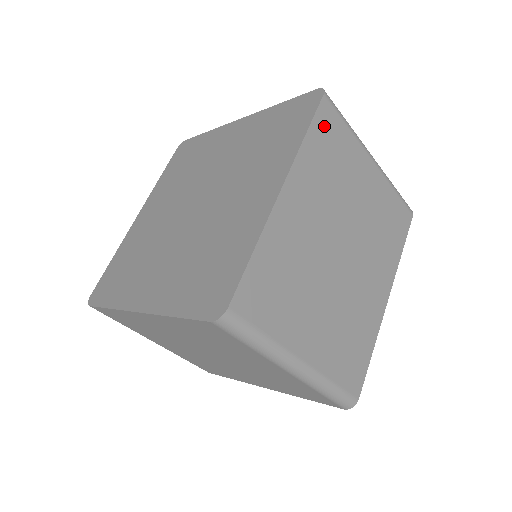
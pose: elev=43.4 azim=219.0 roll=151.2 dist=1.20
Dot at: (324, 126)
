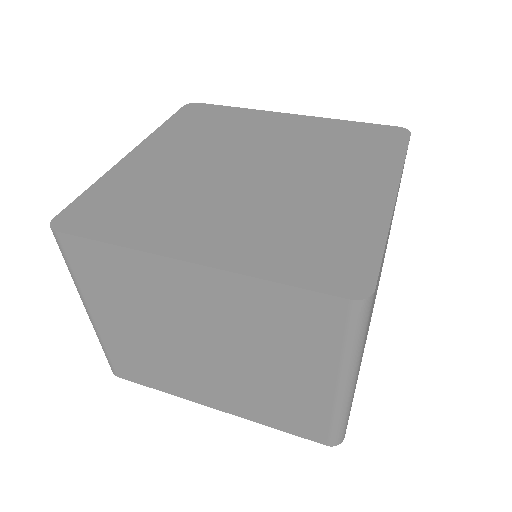
Dot at: occluded
